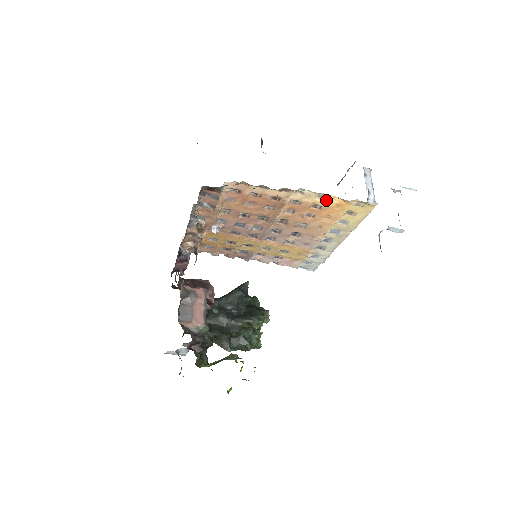
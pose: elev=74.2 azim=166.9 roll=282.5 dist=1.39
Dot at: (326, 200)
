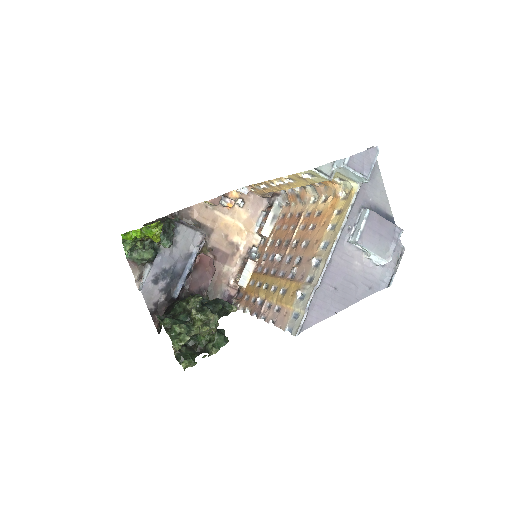
Dot at: (326, 202)
